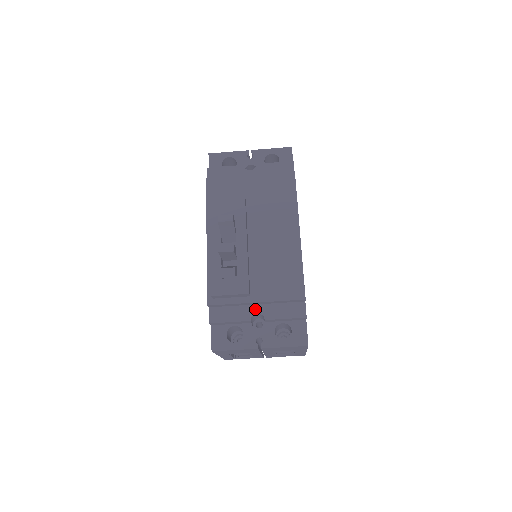
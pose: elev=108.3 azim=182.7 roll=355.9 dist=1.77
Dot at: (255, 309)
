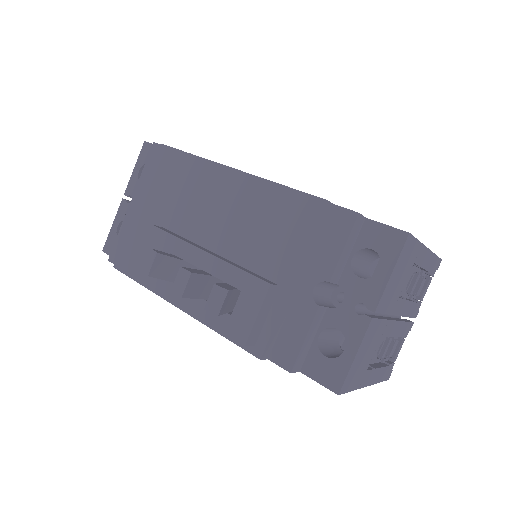
Dot at: (305, 289)
